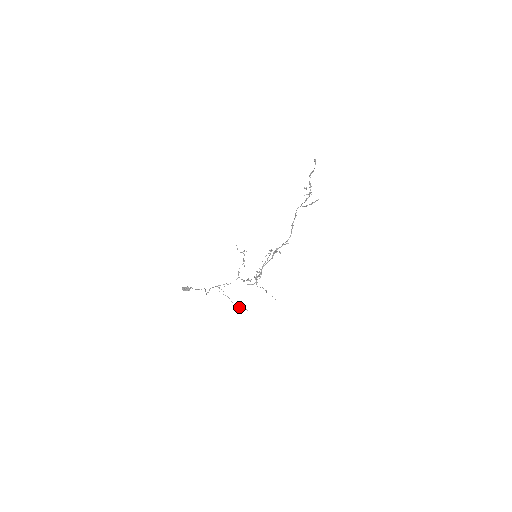
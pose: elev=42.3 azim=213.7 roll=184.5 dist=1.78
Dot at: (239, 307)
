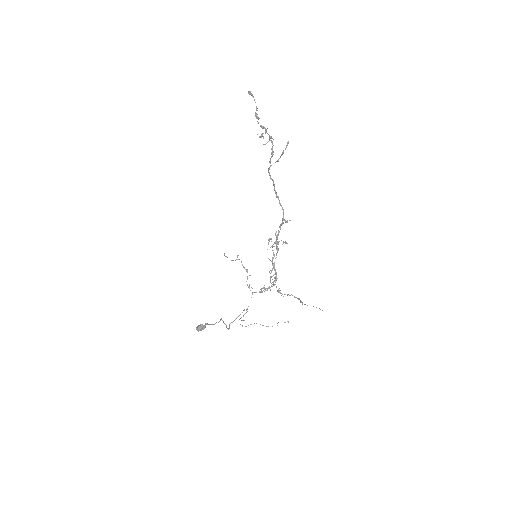
Dot at: occluded
